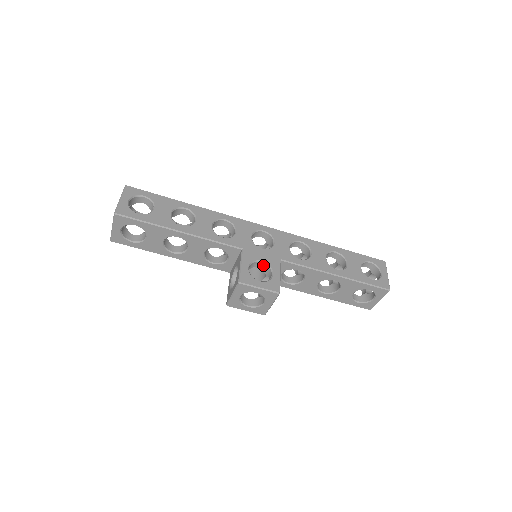
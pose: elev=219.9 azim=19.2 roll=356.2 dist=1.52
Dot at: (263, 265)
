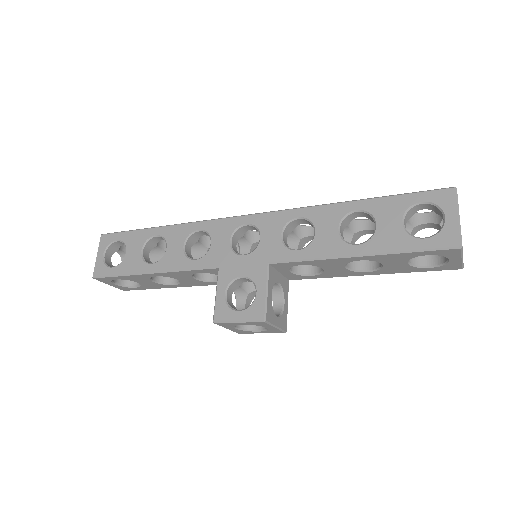
Dot at: (248, 279)
